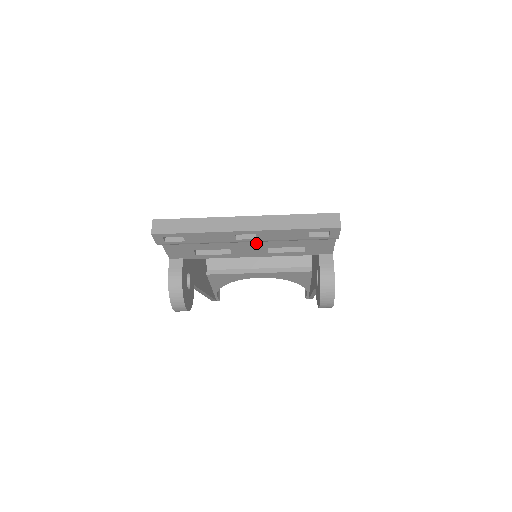
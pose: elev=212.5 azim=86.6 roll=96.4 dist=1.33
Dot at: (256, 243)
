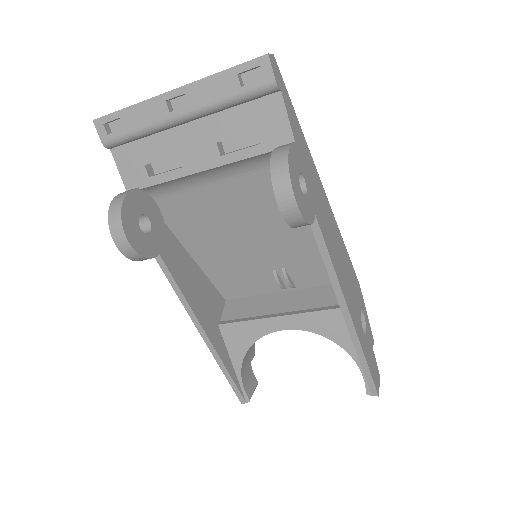
Dot at: (201, 134)
